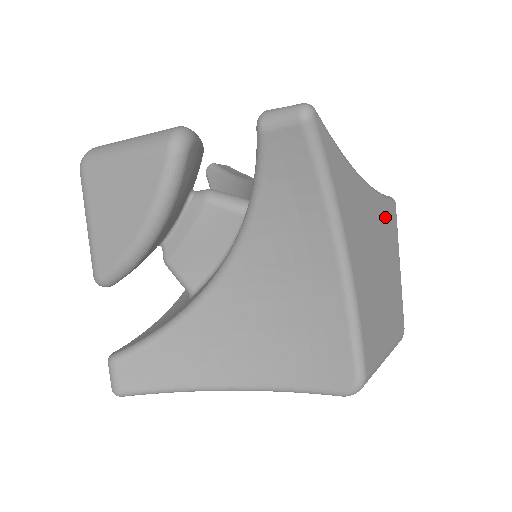
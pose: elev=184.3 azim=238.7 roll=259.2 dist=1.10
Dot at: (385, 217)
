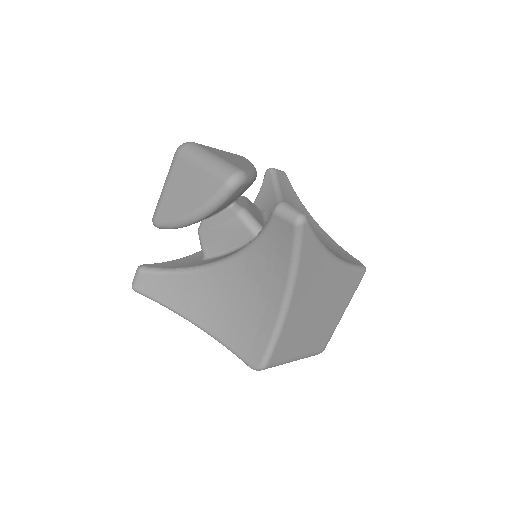
Dot at: (345, 281)
